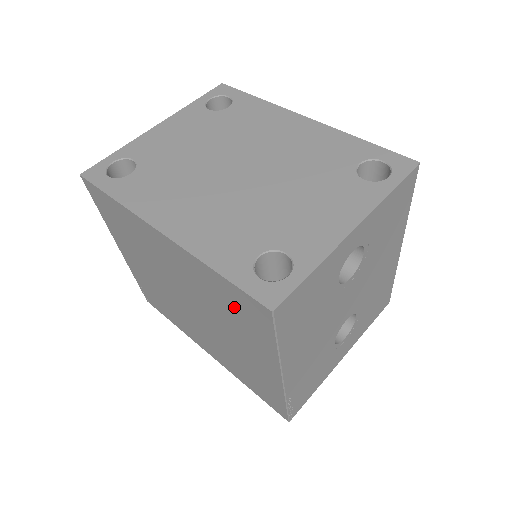
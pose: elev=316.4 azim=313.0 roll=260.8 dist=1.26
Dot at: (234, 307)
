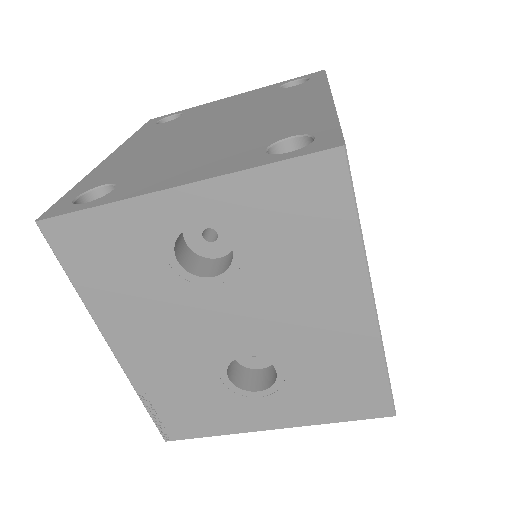
Dot at: occluded
